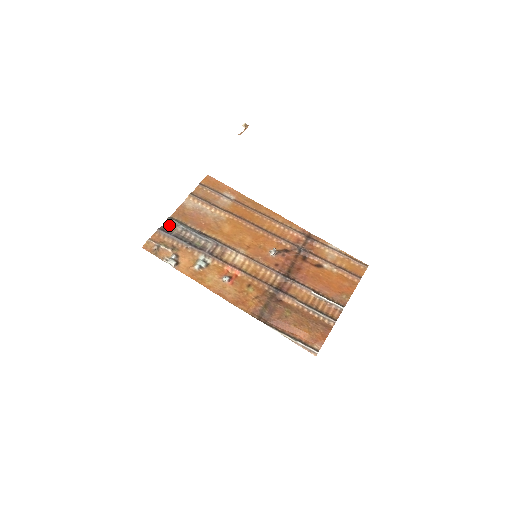
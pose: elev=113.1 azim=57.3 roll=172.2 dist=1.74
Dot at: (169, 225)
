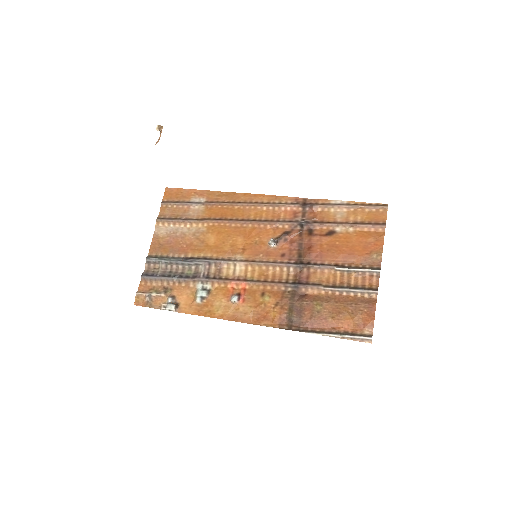
Dot at: (151, 266)
